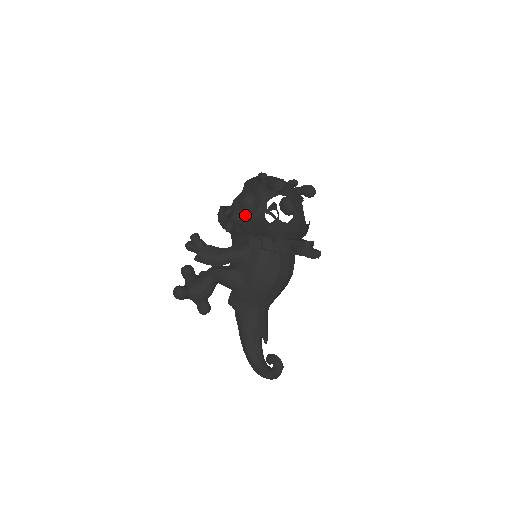
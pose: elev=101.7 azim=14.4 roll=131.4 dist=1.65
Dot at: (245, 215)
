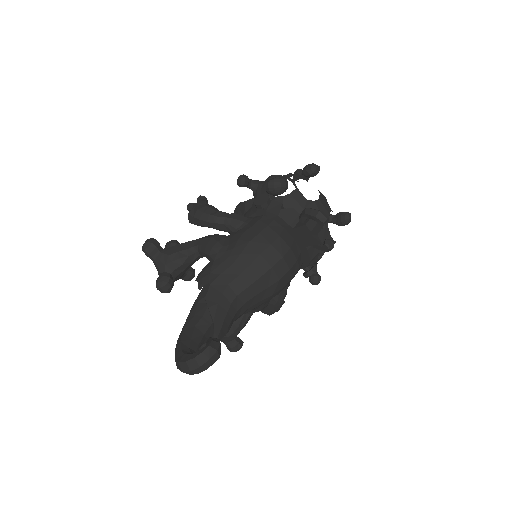
Dot at: (265, 181)
